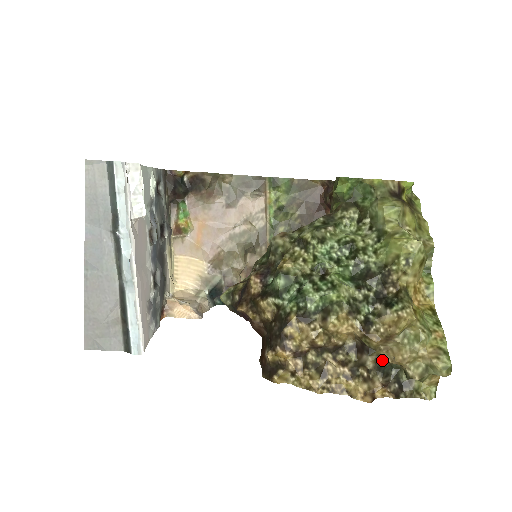
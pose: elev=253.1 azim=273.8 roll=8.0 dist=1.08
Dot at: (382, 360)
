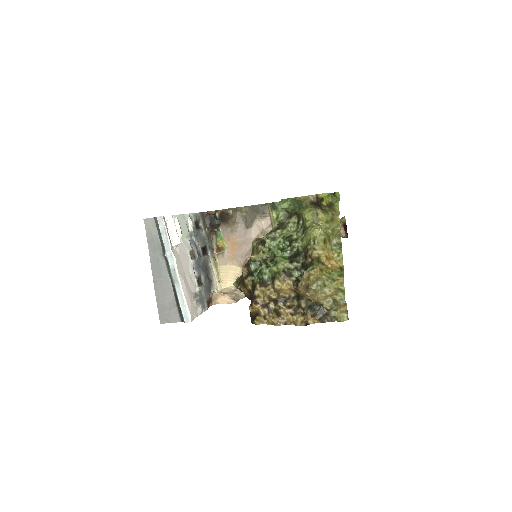
Dot at: (311, 302)
